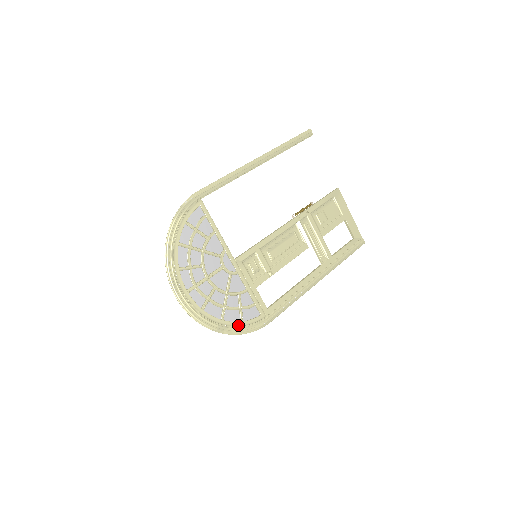
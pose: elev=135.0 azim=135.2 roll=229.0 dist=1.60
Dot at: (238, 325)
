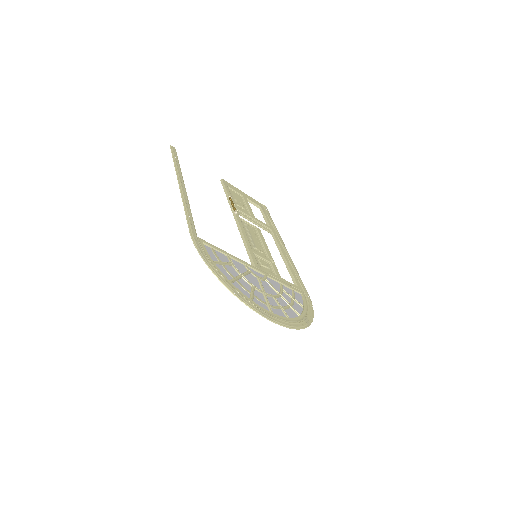
Dot at: (306, 311)
